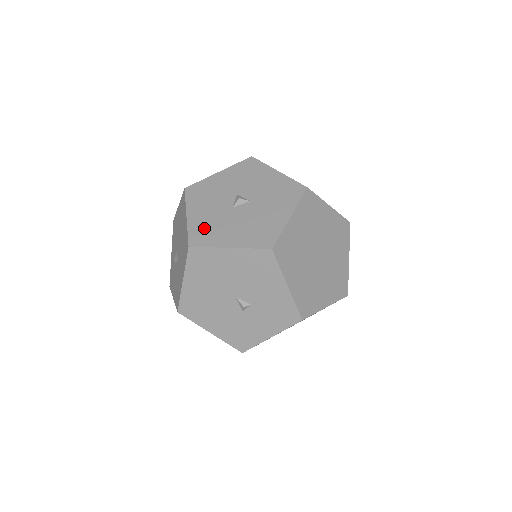
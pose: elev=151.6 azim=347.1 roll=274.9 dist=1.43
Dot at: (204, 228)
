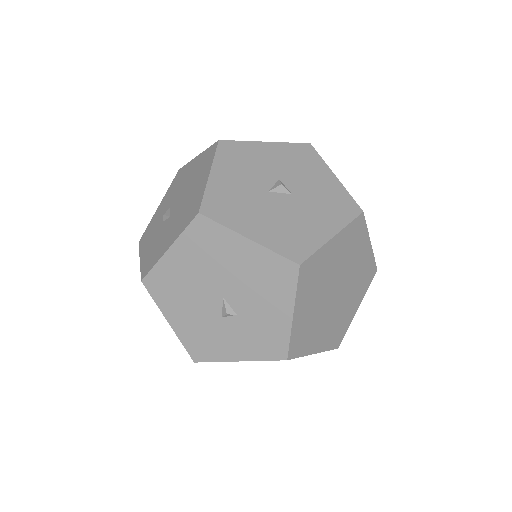
Dot at: (226, 199)
